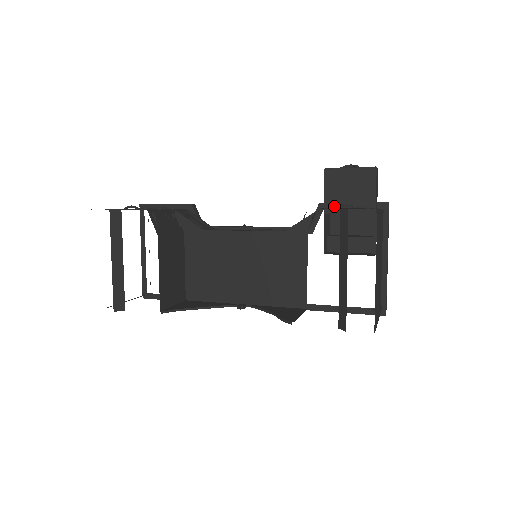
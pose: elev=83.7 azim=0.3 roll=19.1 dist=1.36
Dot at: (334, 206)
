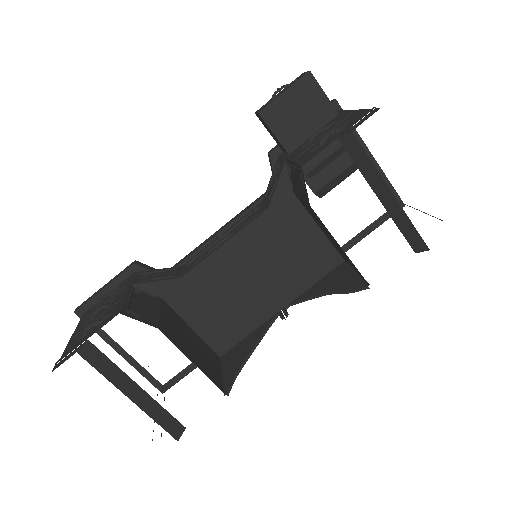
Dot at: (320, 142)
